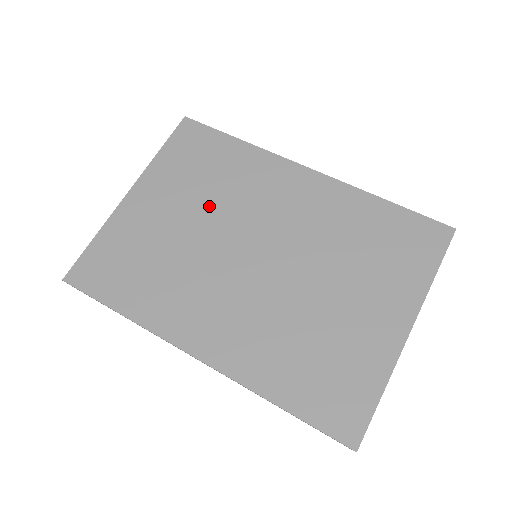
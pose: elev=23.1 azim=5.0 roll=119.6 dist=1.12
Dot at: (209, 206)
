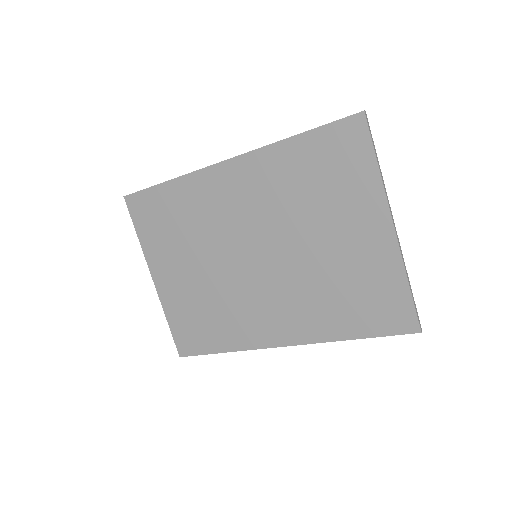
Dot at: (199, 248)
